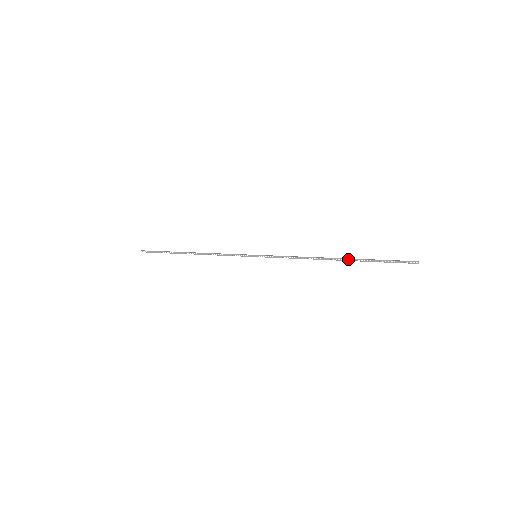
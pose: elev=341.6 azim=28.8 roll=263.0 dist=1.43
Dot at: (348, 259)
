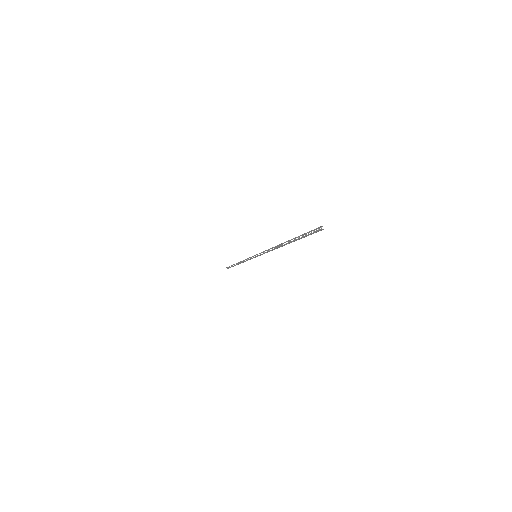
Dot at: (288, 241)
